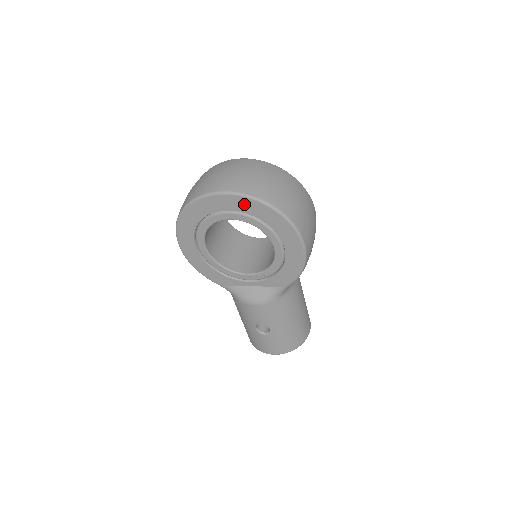
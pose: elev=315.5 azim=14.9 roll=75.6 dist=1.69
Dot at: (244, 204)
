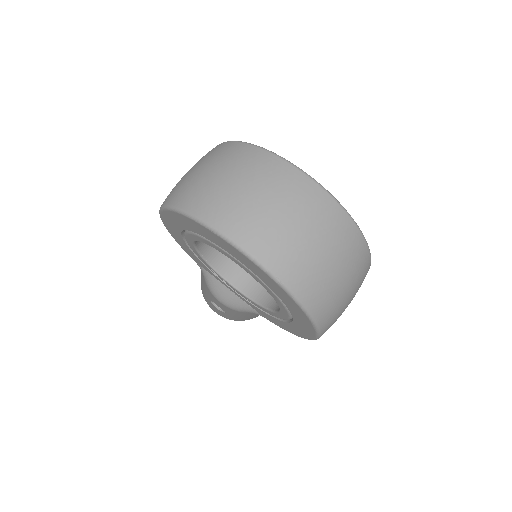
Dot at: (273, 285)
